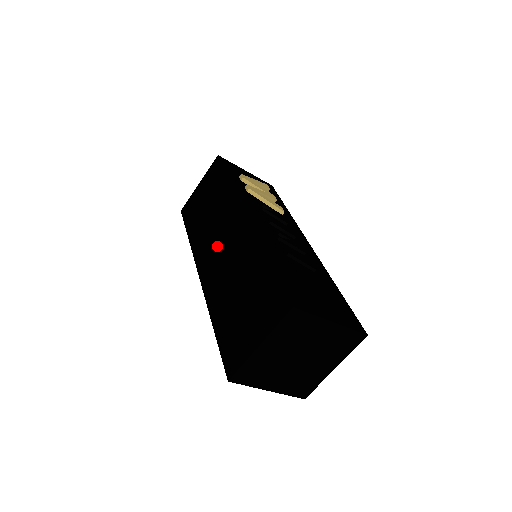
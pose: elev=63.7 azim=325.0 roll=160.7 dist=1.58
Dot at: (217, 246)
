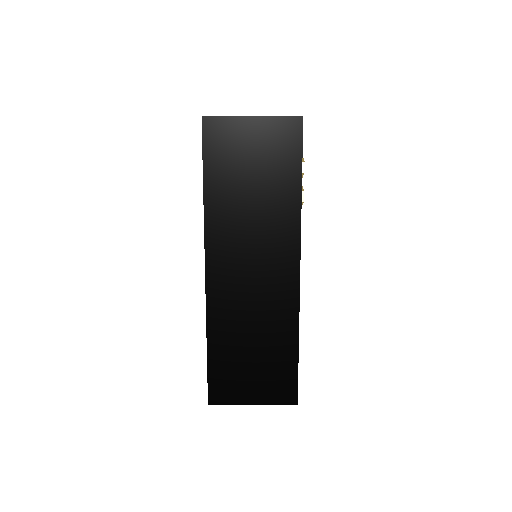
Dot at: (246, 262)
